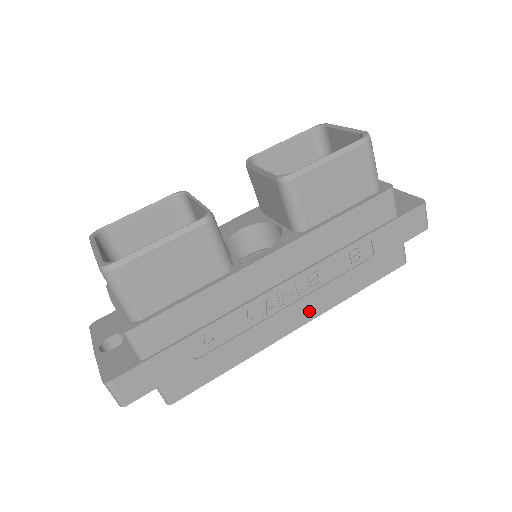
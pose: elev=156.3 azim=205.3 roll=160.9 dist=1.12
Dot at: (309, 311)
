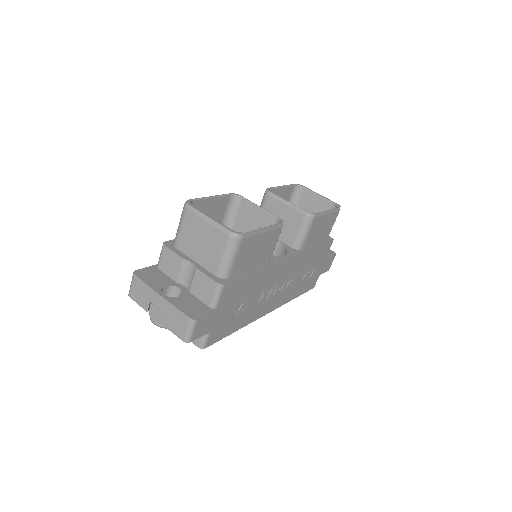
Dot at: (278, 303)
